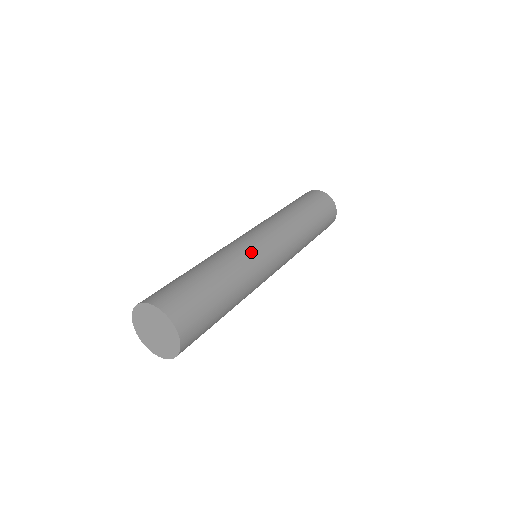
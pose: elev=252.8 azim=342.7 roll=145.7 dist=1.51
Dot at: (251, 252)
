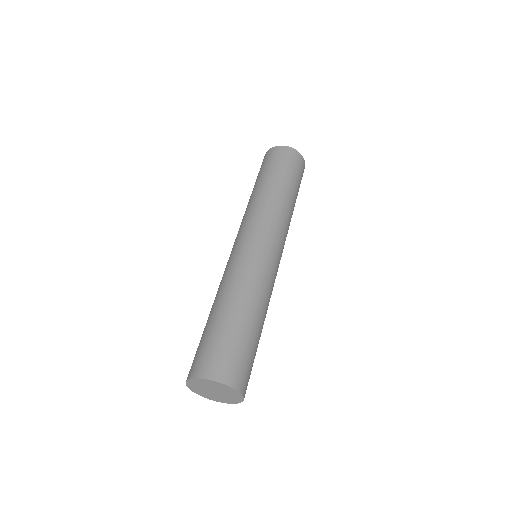
Dot at: (233, 265)
